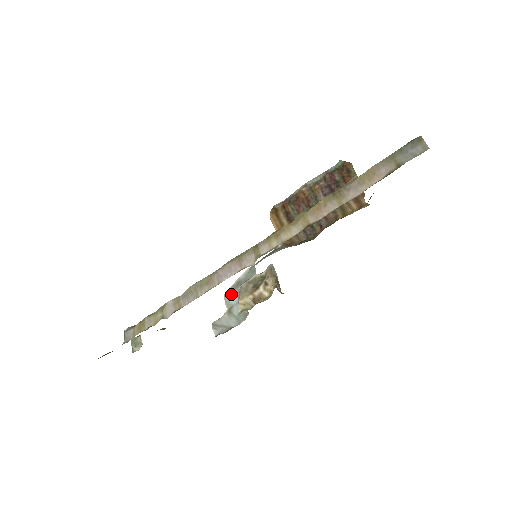
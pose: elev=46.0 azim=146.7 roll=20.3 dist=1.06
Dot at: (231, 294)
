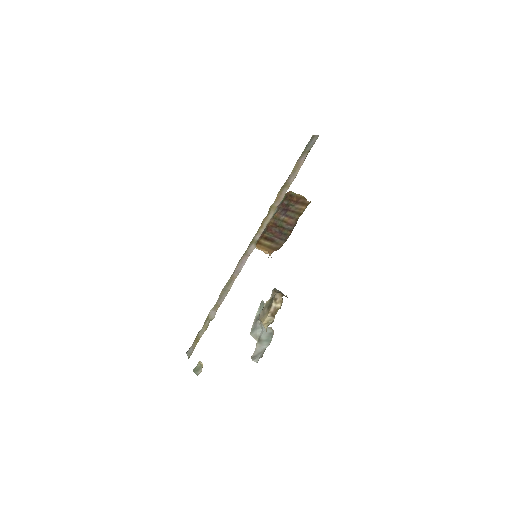
Dot at: (255, 329)
